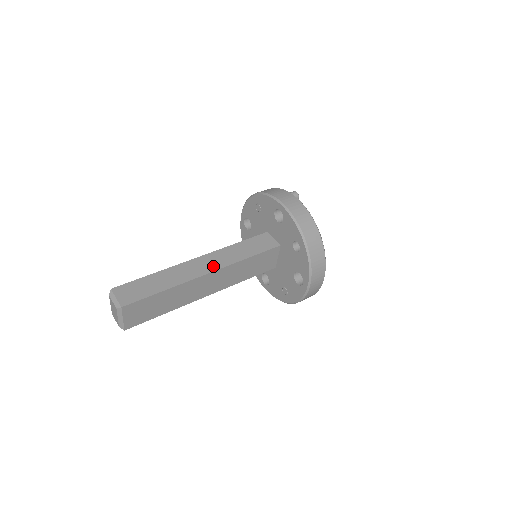
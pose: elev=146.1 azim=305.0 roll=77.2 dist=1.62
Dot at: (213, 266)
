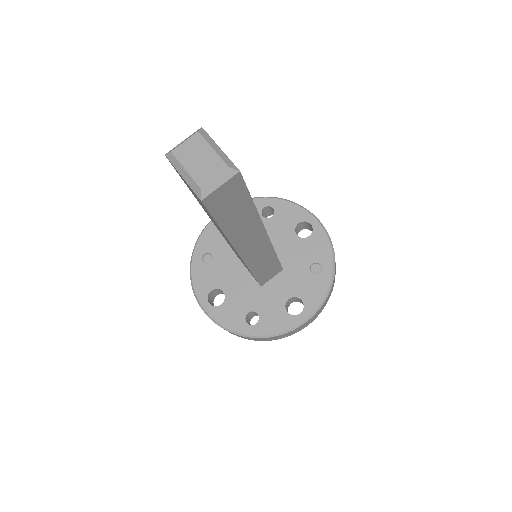
Dot at: occluded
